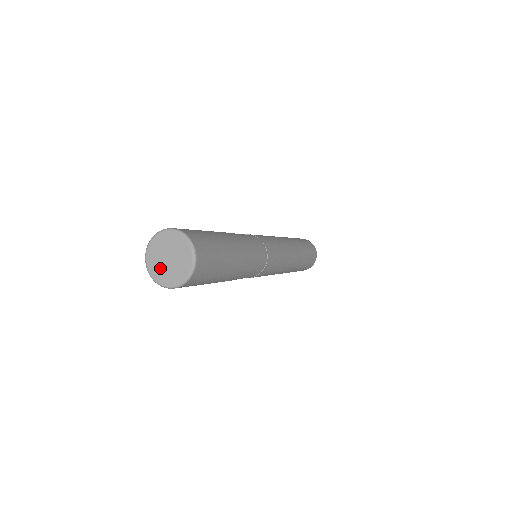
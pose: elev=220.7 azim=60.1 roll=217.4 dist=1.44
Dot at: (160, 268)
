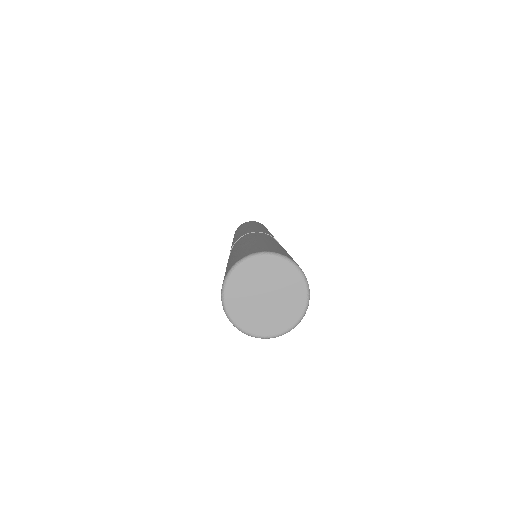
Dot at: (246, 303)
